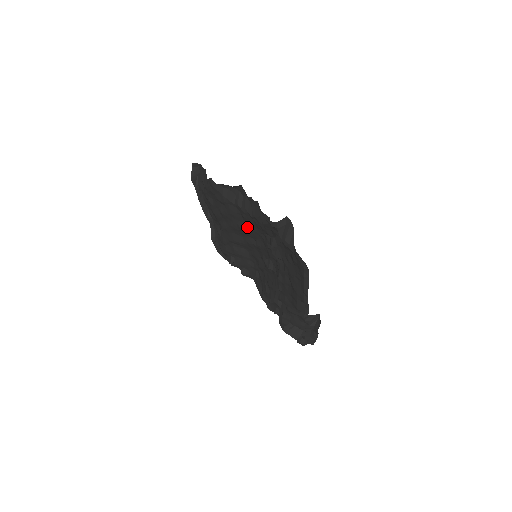
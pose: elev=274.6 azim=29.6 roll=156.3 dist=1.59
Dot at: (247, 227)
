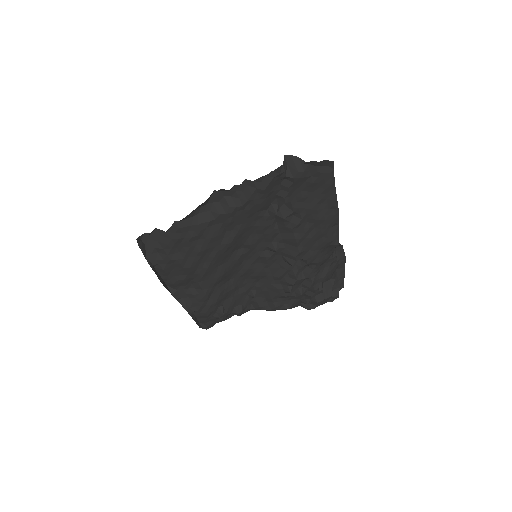
Dot at: (235, 234)
